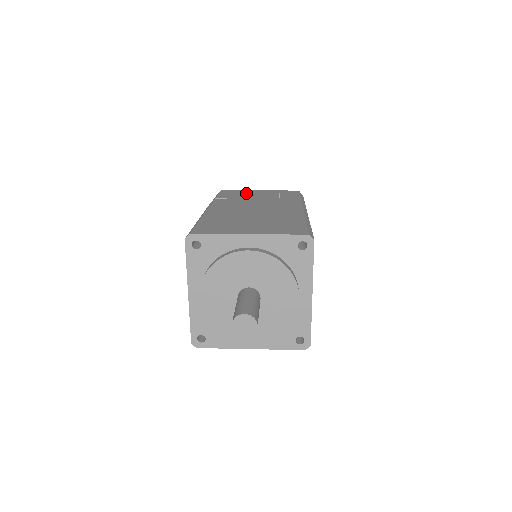
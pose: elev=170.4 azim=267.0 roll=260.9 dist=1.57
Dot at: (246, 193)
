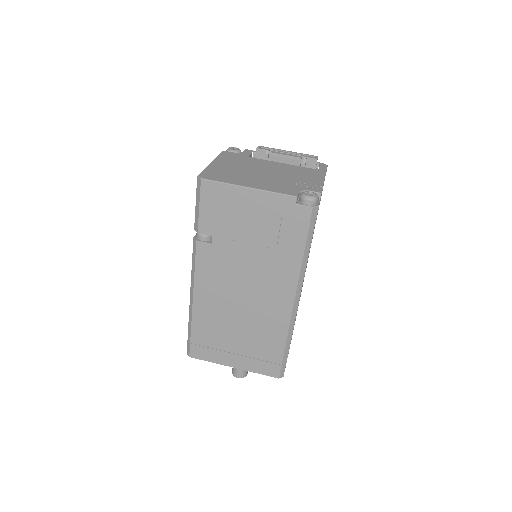
Dot at: (236, 211)
